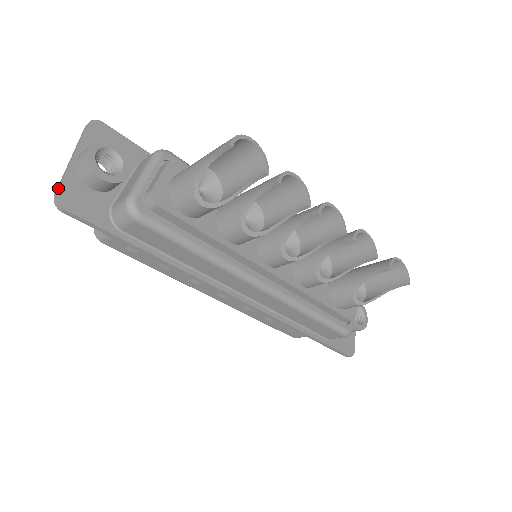
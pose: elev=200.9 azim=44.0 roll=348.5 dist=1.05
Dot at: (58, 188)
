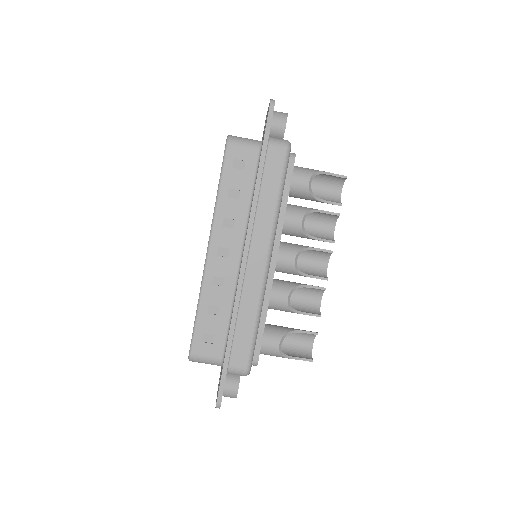
Dot at: occluded
